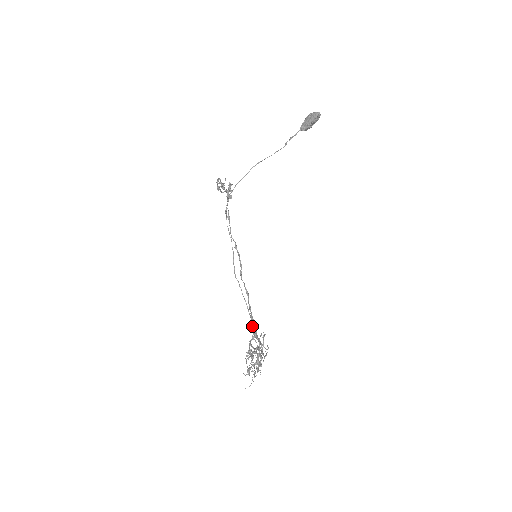
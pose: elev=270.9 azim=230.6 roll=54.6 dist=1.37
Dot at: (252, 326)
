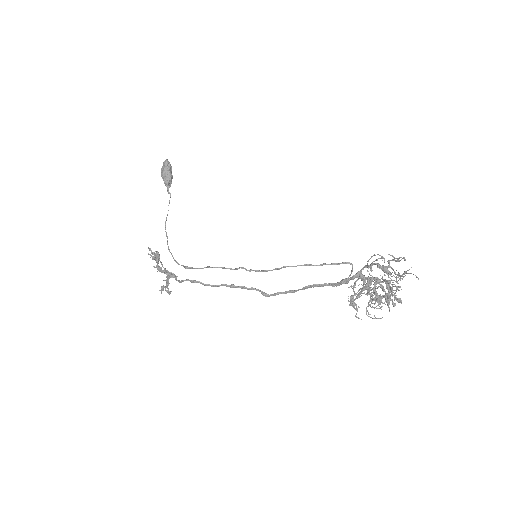
Dot at: (336, 286)
